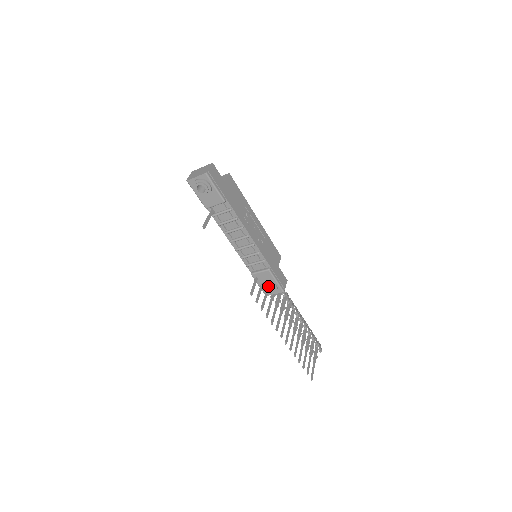
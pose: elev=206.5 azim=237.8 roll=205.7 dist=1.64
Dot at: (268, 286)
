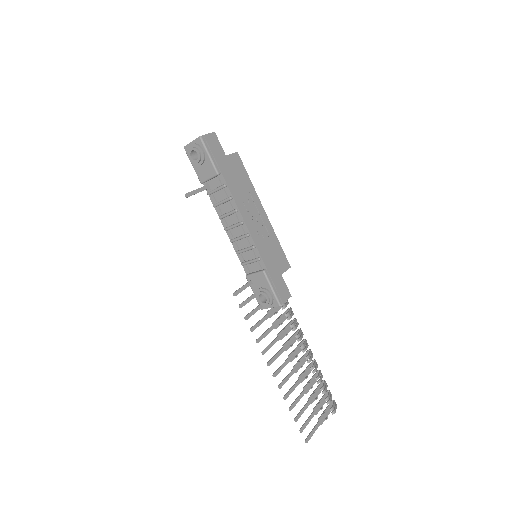
Dot at: (262, 293)
